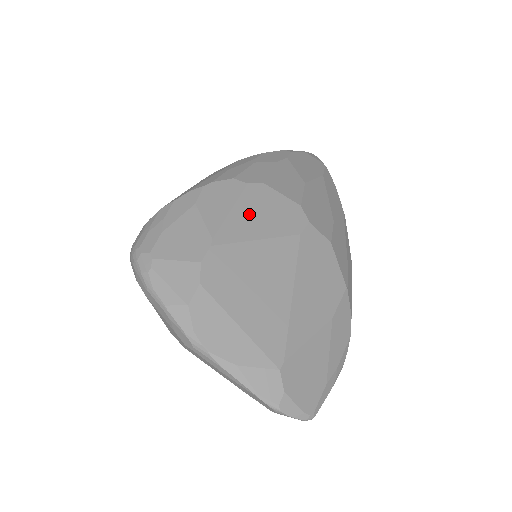
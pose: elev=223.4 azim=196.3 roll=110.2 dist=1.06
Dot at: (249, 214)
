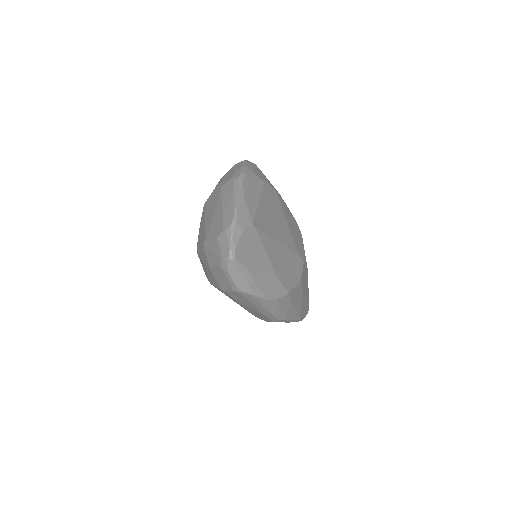
Dot at: (292, 222)
